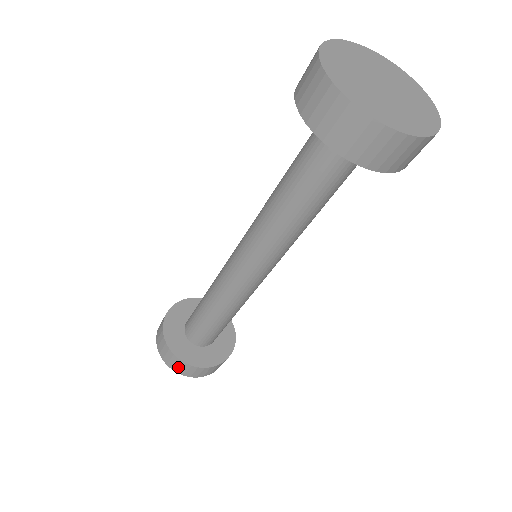
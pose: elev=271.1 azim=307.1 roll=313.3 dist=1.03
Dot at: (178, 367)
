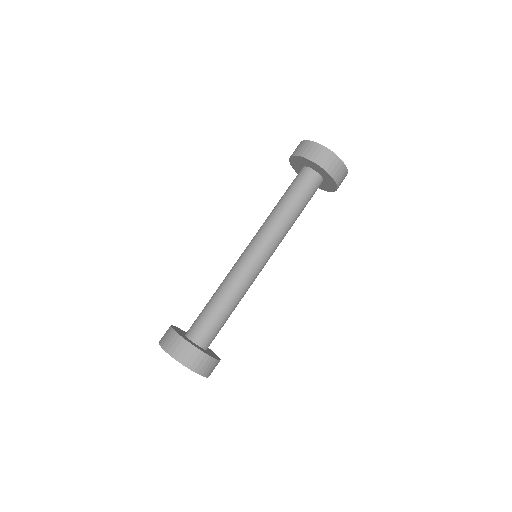
Dot at: (179, 350)
